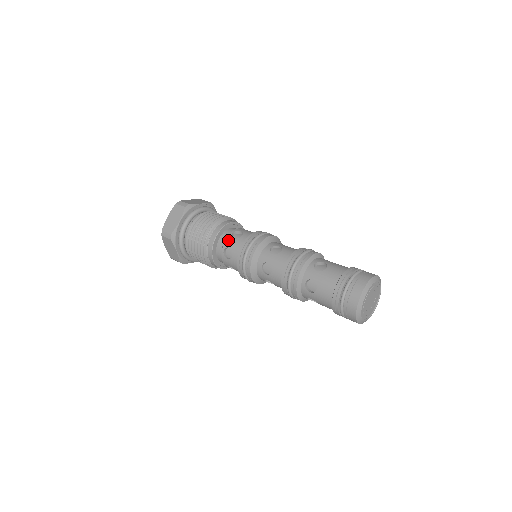
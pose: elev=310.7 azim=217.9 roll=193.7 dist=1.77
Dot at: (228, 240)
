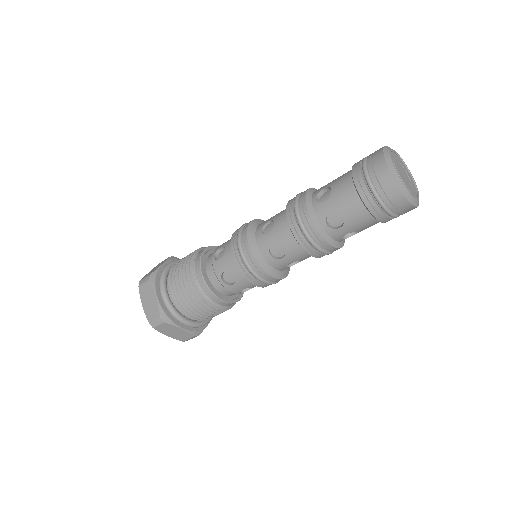
Dot at: (219, 246)
